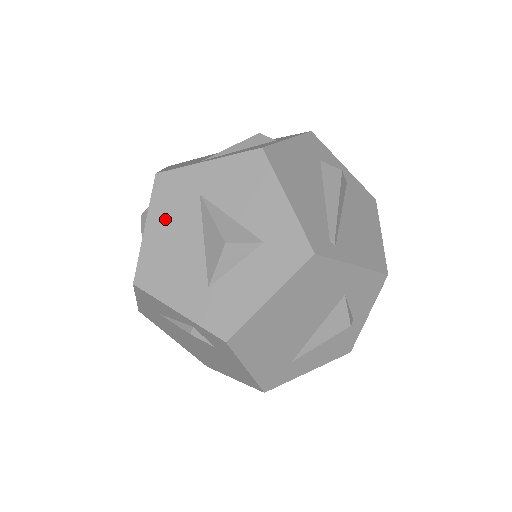
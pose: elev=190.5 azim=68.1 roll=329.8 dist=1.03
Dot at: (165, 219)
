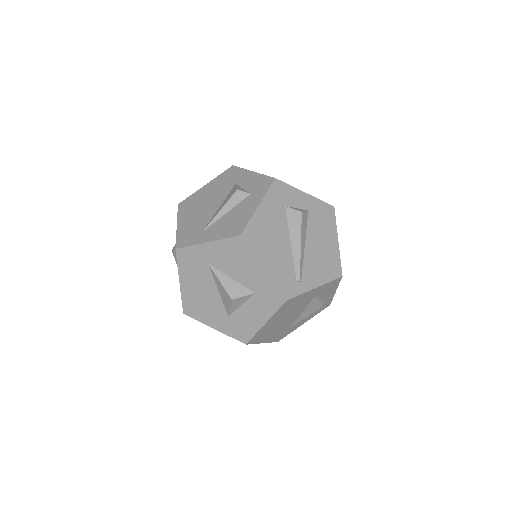
Dot at: (191, 278)
